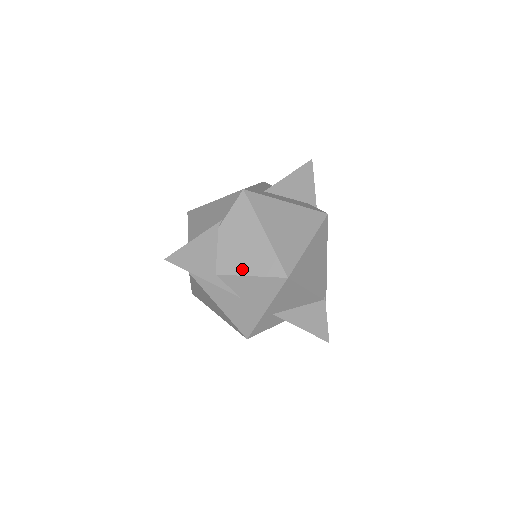
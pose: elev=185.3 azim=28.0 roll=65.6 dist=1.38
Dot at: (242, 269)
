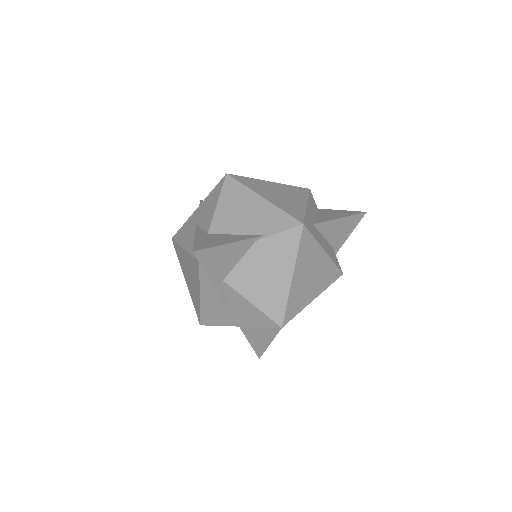
Dot at: (250, 293)
